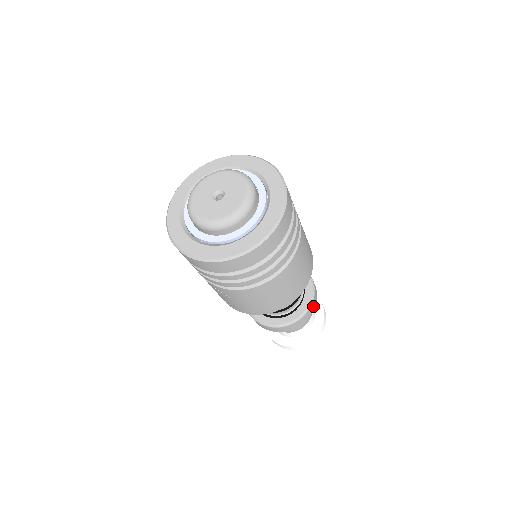
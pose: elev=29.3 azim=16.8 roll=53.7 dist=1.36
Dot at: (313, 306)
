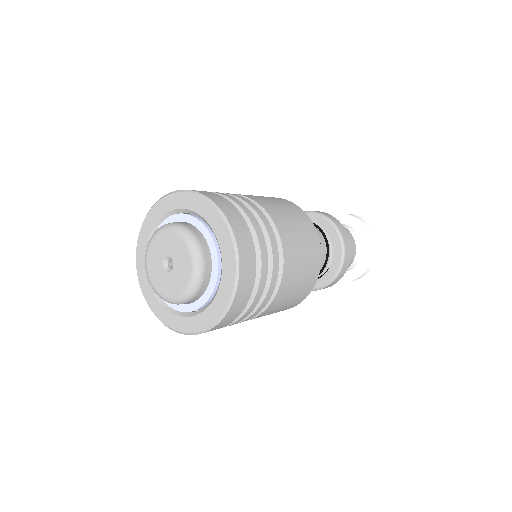
Dot at: (330, 285)
